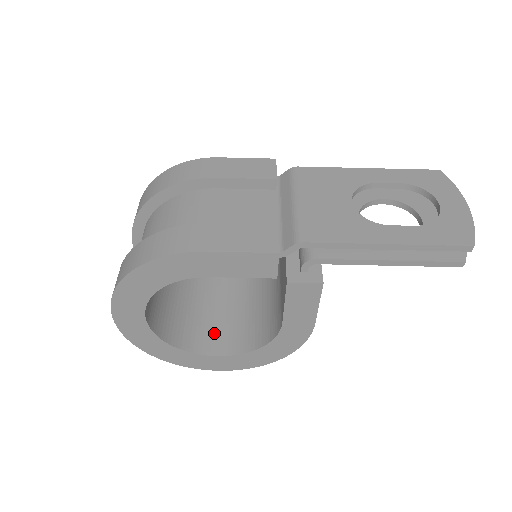
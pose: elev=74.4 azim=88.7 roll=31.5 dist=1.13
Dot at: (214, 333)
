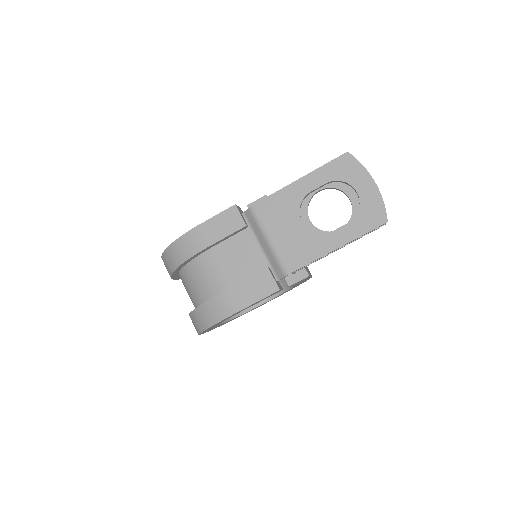
Dot at: occluded
